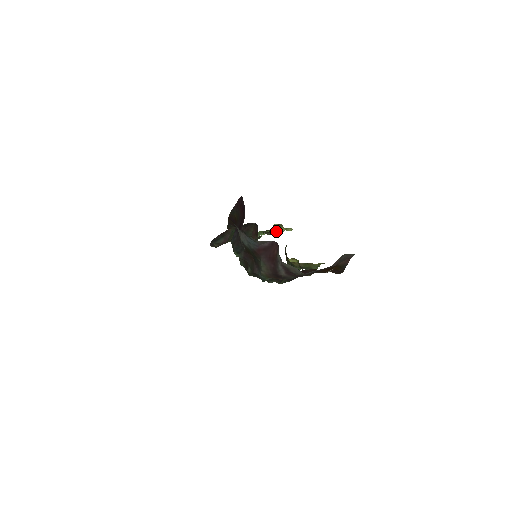
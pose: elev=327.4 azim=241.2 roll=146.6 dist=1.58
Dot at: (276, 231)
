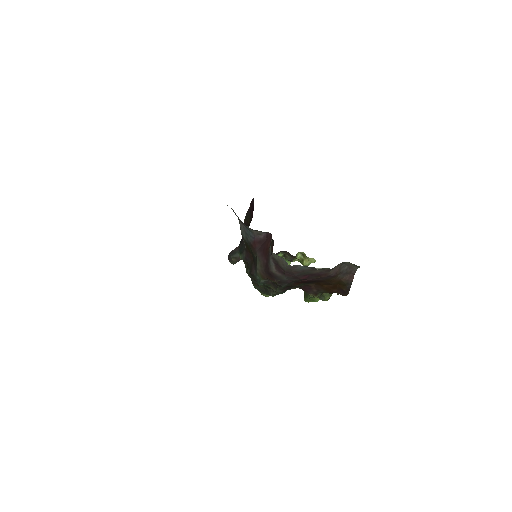
Dot at: occluded
